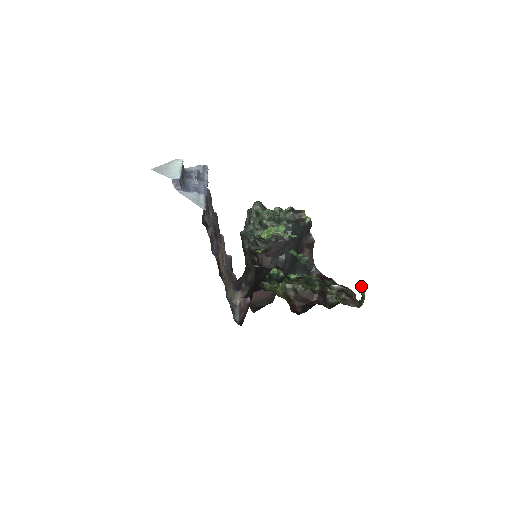
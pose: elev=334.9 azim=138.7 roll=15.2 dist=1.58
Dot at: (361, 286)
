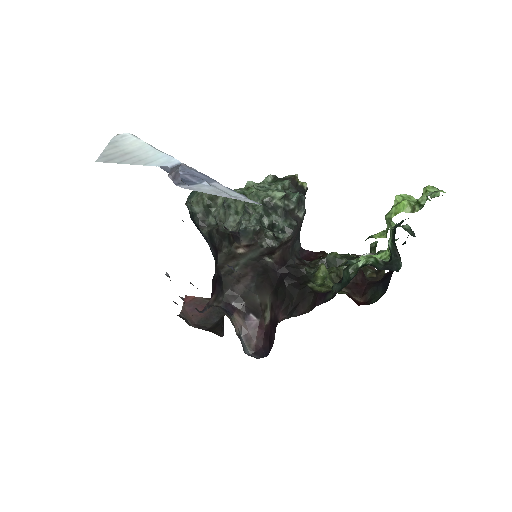
Dot at: (373, 246)
